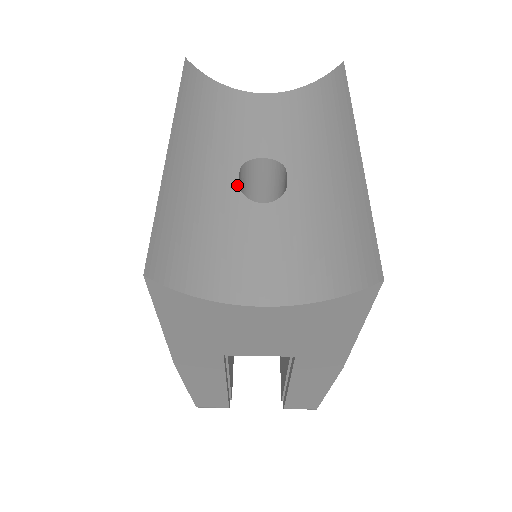
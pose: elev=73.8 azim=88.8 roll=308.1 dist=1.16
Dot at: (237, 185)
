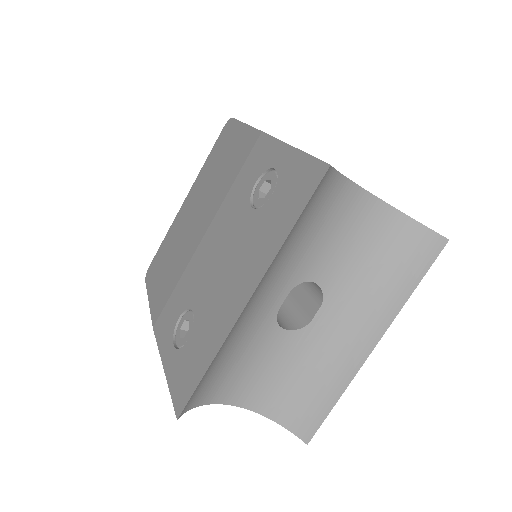
Dot at: (278, 309)
